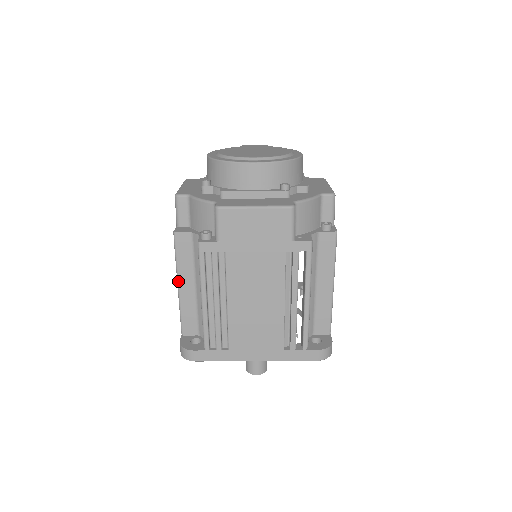
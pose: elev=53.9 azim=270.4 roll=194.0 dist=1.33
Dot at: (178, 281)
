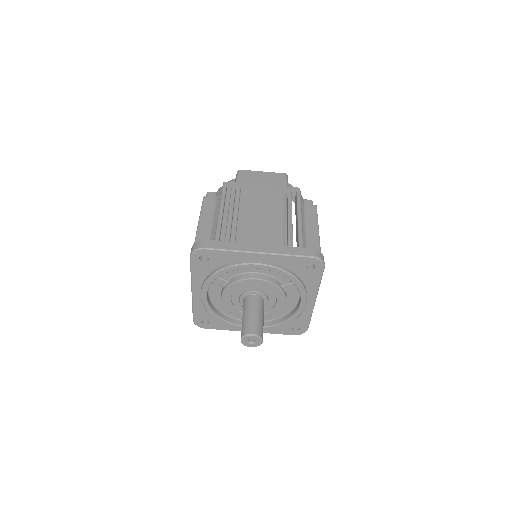
Dot at: (199, 220)
